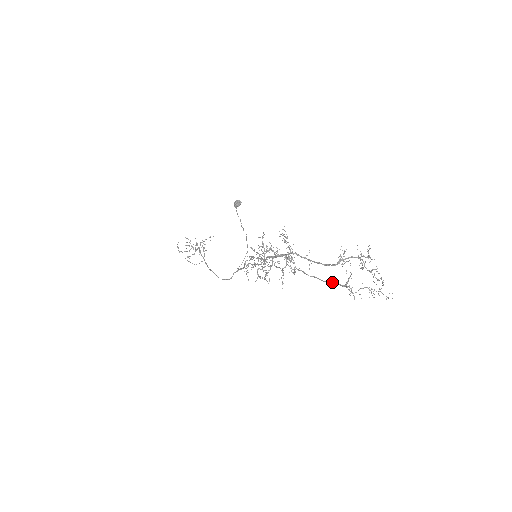
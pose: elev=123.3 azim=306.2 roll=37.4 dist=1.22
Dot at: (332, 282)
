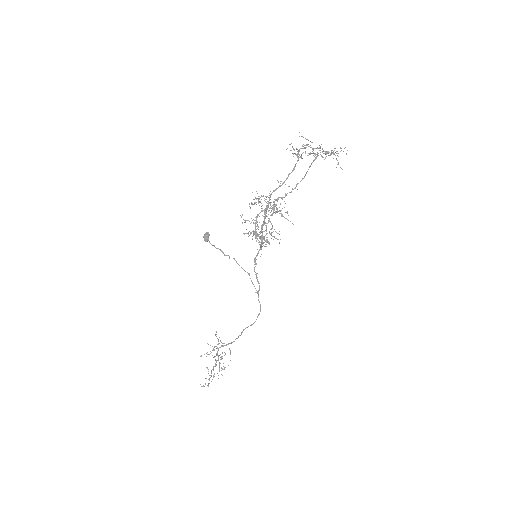
Dot at: occluded
